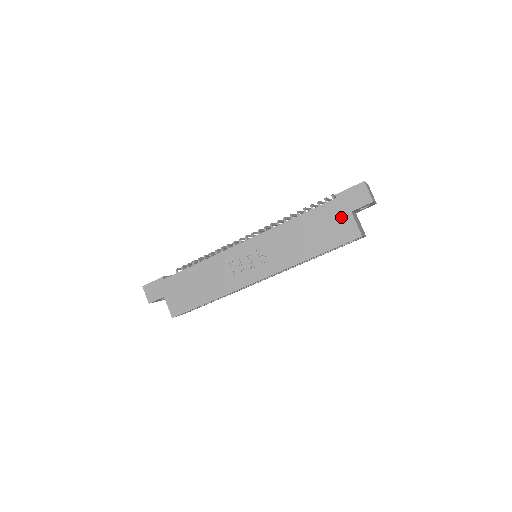
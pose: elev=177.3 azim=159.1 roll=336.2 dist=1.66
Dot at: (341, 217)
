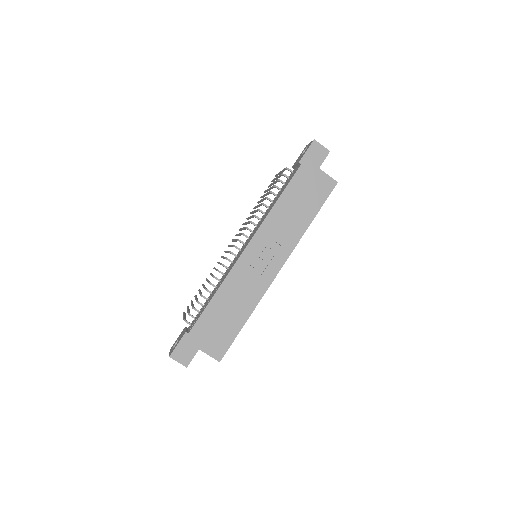
Dot at: (314, 177)
